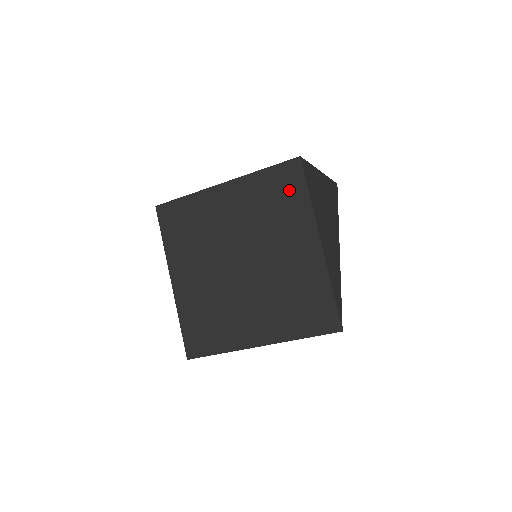
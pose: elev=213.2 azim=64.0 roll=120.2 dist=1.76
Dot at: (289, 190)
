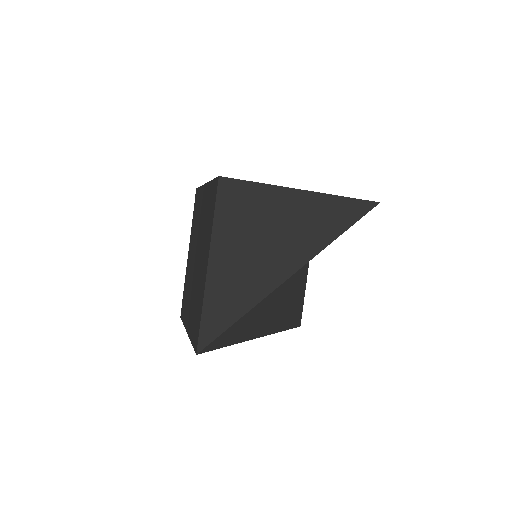
Dot at: (212, 207)
